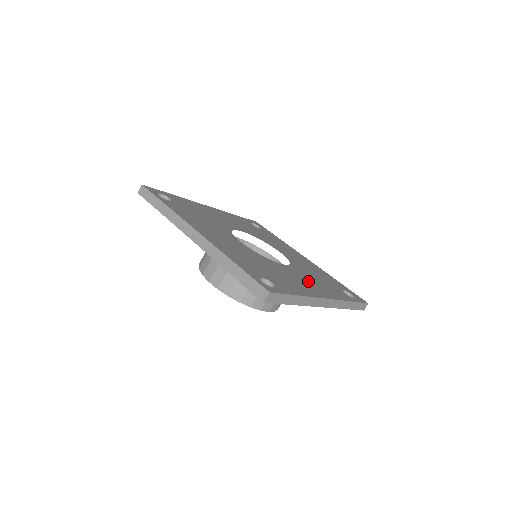
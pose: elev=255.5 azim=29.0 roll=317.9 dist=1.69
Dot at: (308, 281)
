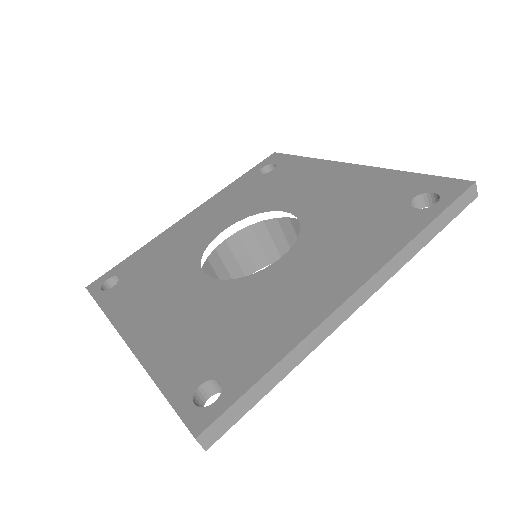
Dot at: (321, 265)
